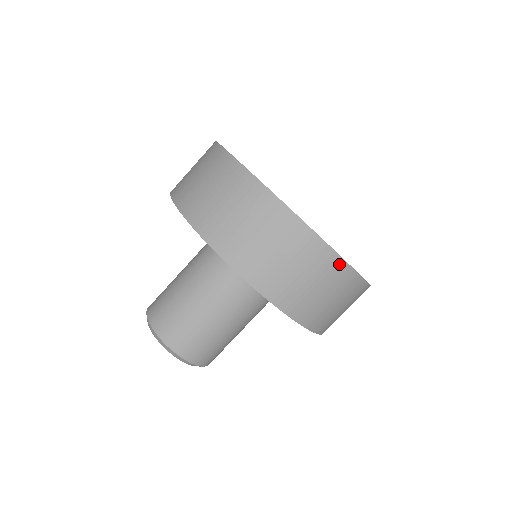
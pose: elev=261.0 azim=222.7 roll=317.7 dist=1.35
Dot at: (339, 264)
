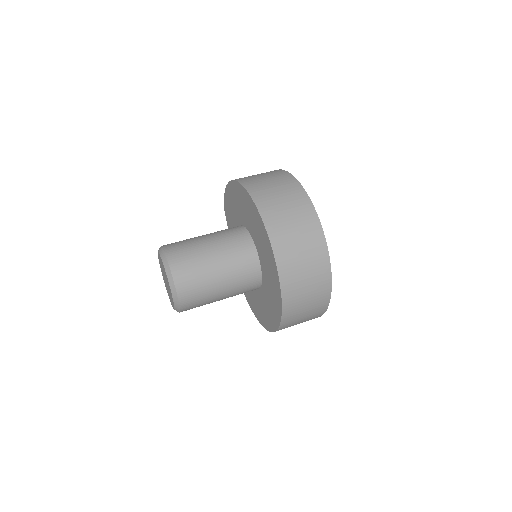
Dot at: (322, 243)
